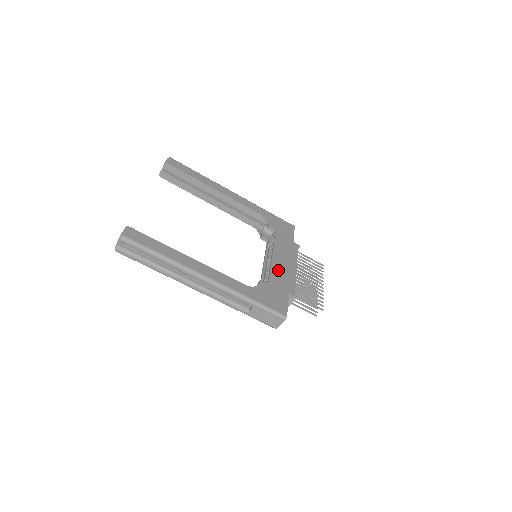
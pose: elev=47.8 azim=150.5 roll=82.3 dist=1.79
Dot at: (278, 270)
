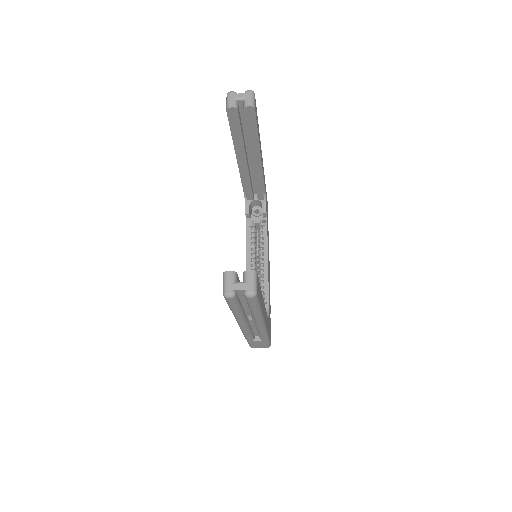
Dot at: occluded
